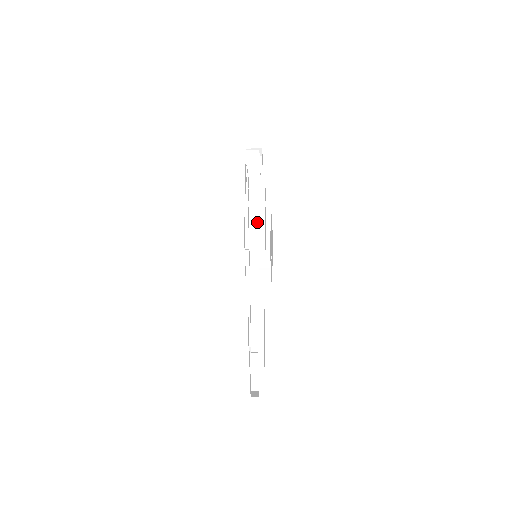
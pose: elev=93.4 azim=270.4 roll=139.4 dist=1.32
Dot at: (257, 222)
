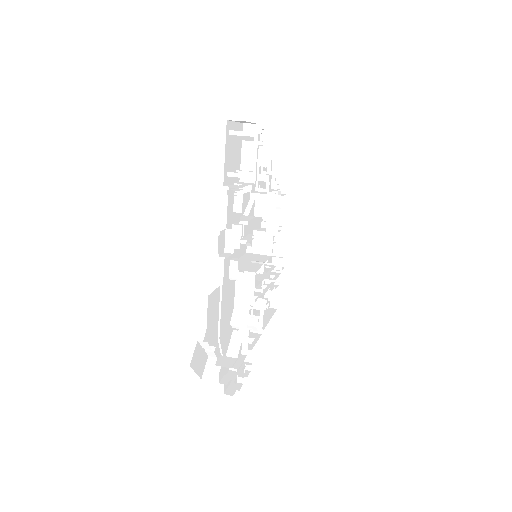
Dot at: (244, 174)
